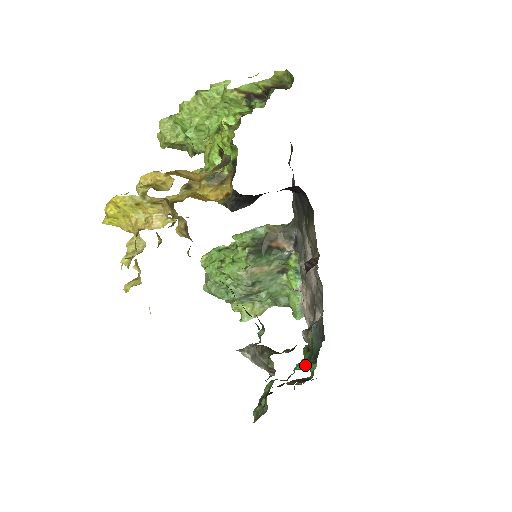
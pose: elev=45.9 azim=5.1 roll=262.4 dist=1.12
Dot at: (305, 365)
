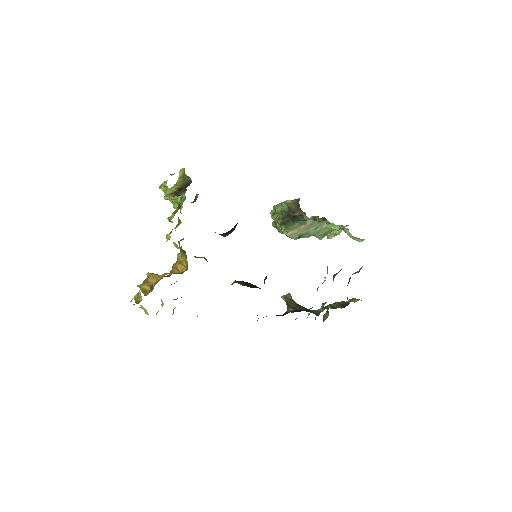
Dot at: (322, 309)
